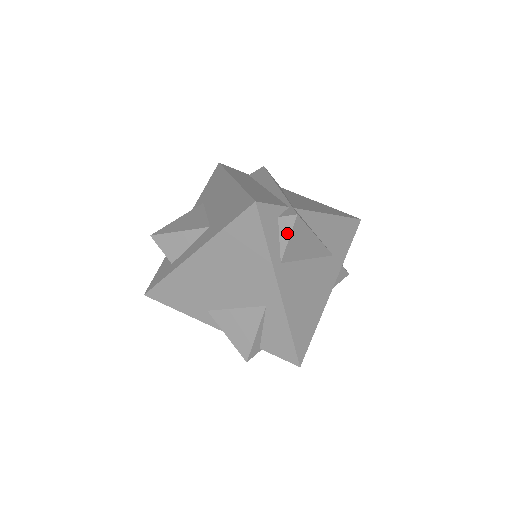
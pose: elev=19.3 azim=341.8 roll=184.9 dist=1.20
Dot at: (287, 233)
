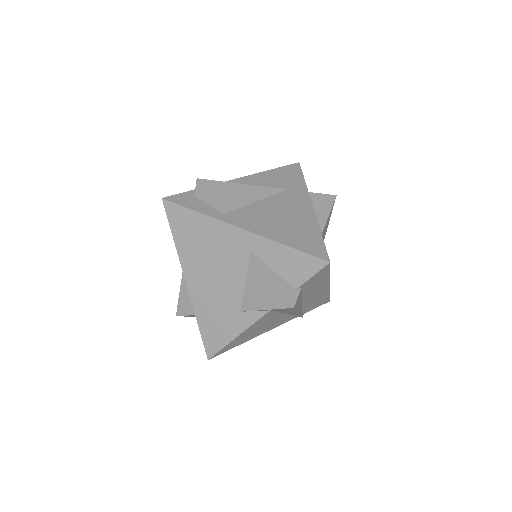
Dot at: (206, 195)
